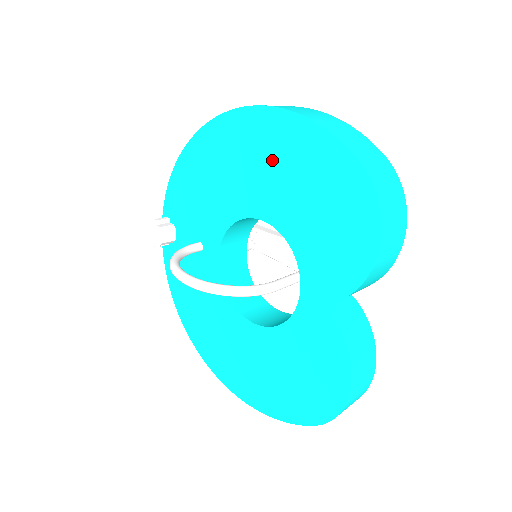
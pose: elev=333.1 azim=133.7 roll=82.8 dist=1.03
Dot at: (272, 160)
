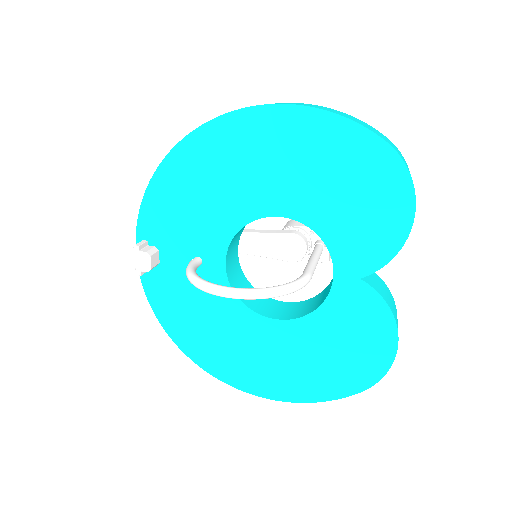
Dot at: (287, 156)
